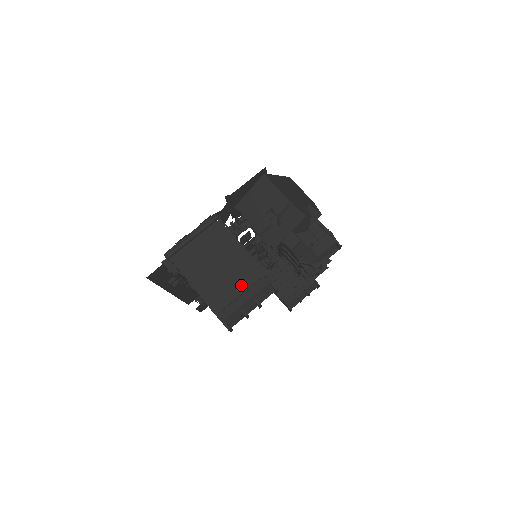
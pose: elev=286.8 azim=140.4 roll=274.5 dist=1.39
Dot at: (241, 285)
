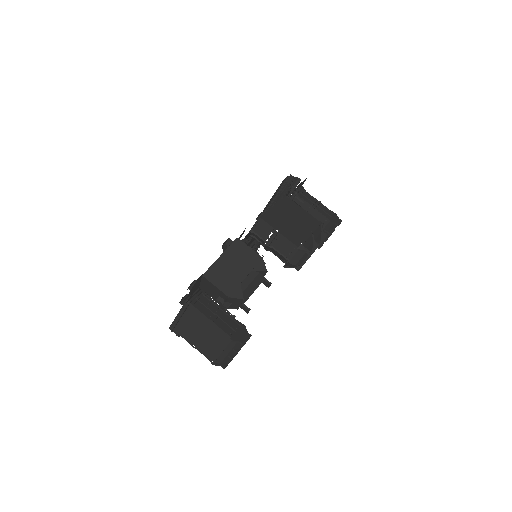
Dot at: (220, 346)
